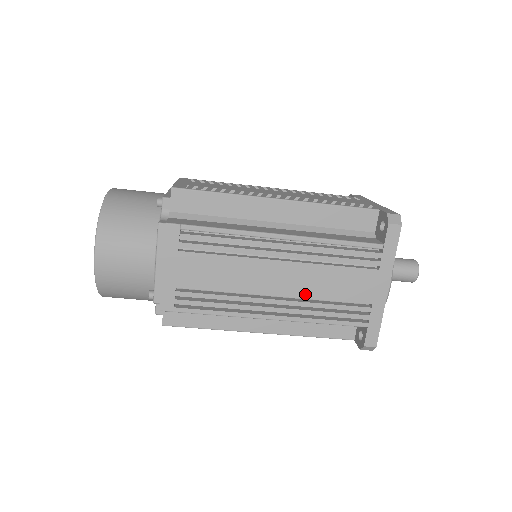
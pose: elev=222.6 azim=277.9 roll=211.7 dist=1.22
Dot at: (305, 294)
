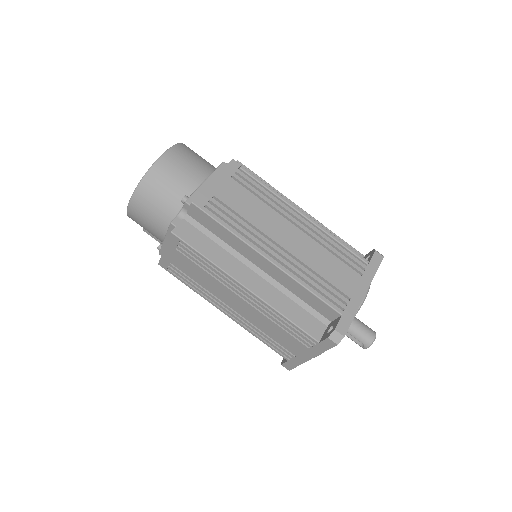
Dot at: (304, 259)
